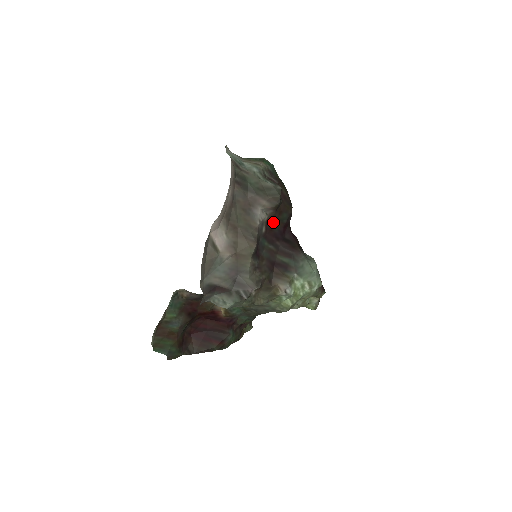
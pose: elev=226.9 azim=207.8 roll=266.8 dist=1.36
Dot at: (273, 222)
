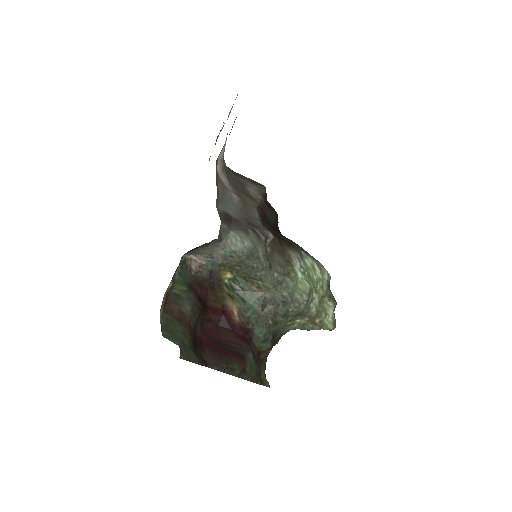
Dot at: (265, 212)
